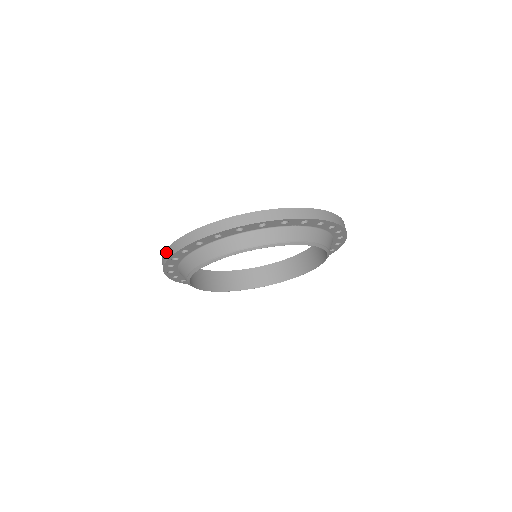
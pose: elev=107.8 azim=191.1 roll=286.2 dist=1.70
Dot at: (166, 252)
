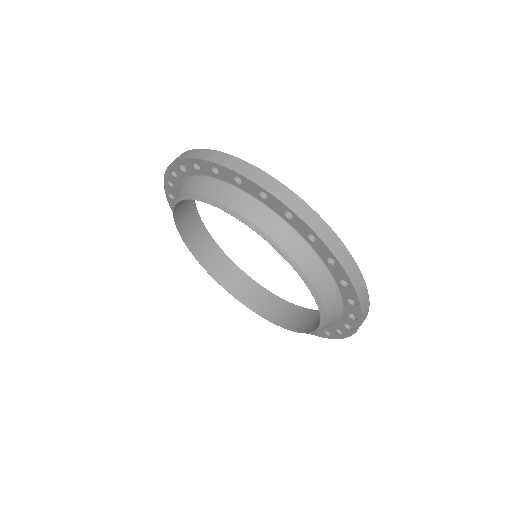
Dot at: occluded
